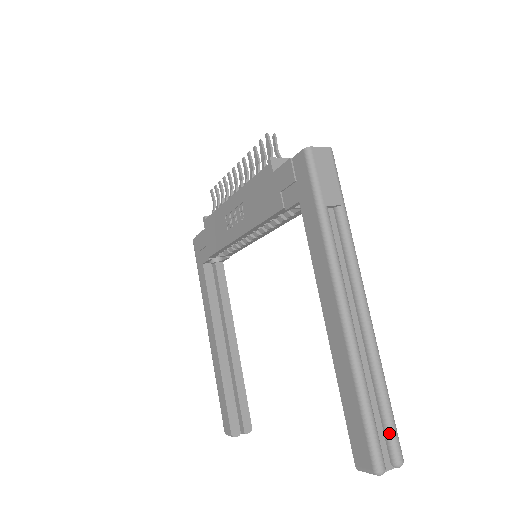
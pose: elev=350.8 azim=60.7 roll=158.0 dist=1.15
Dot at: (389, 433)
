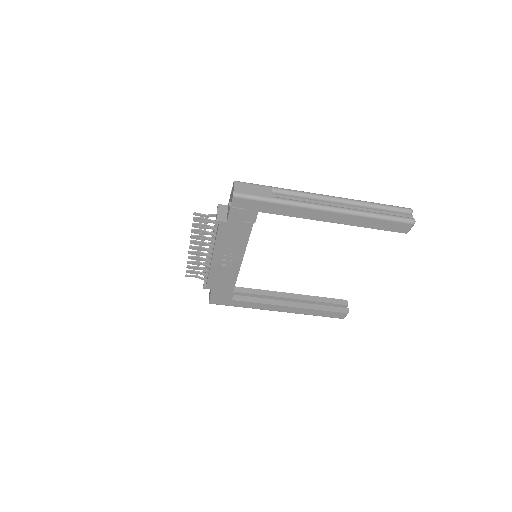
Dot at: (397, 210)
